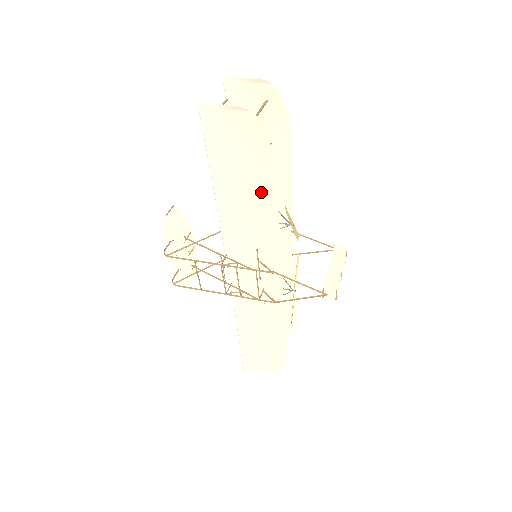
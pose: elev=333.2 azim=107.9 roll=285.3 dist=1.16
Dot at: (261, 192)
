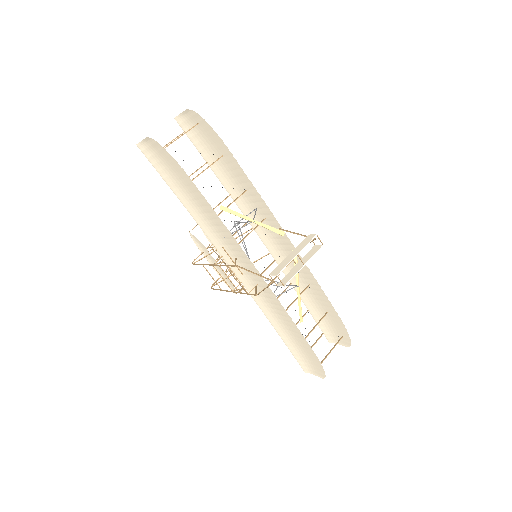
Dot at: (198, 197)
